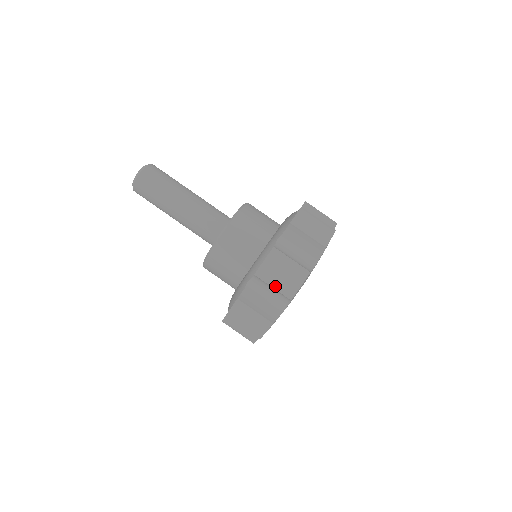
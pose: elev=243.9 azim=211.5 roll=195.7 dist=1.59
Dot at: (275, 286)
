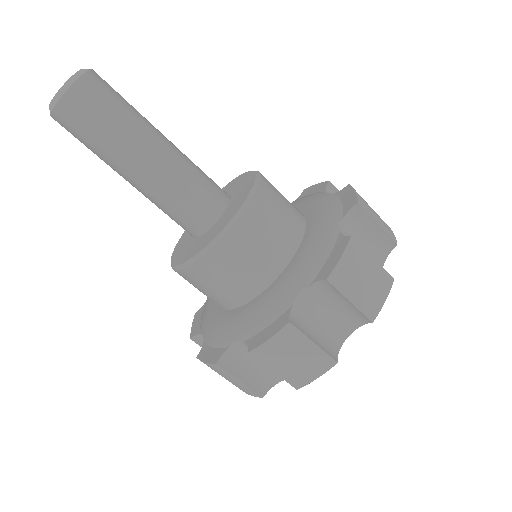
Dot at: (278, 371)
